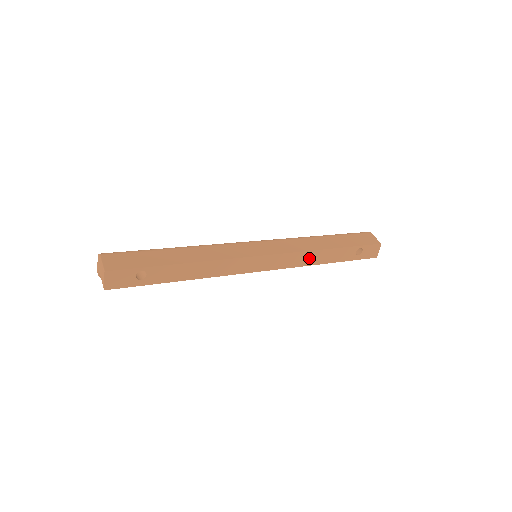
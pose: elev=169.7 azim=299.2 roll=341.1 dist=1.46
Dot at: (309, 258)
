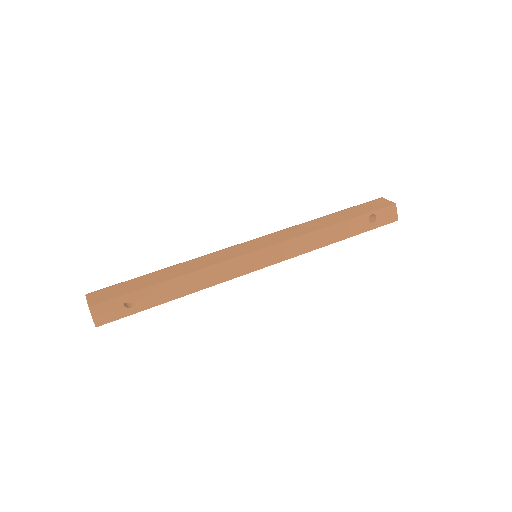
Dot at: (314, 240)
